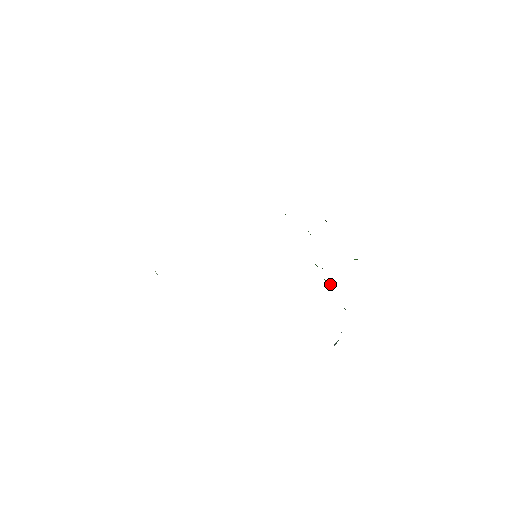
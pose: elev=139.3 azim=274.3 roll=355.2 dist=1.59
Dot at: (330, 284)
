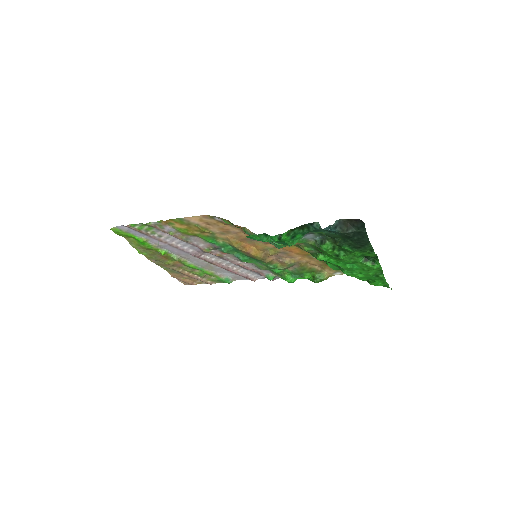
Dot at: (319, 242)
